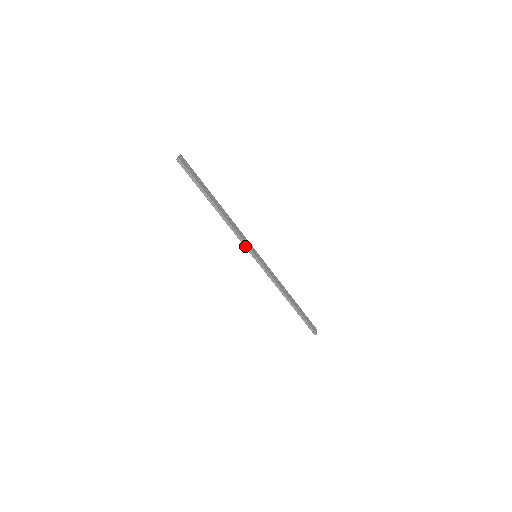
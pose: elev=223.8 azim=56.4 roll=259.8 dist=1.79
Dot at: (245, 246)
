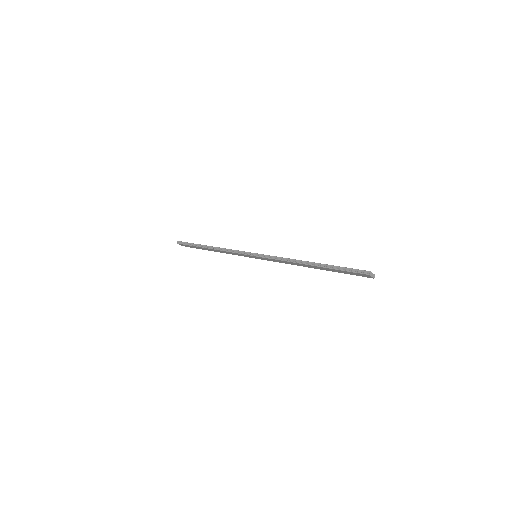
Dot at: (240, 253)
